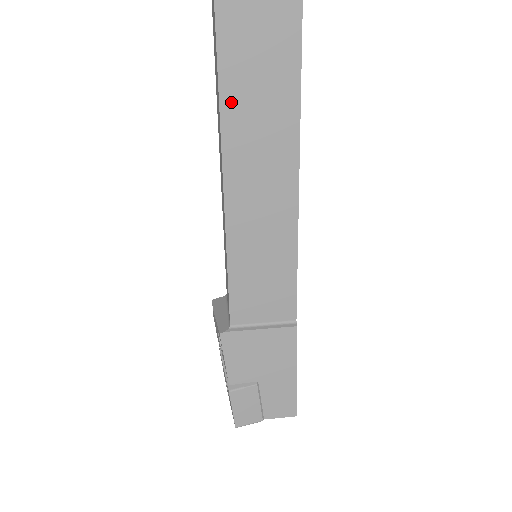
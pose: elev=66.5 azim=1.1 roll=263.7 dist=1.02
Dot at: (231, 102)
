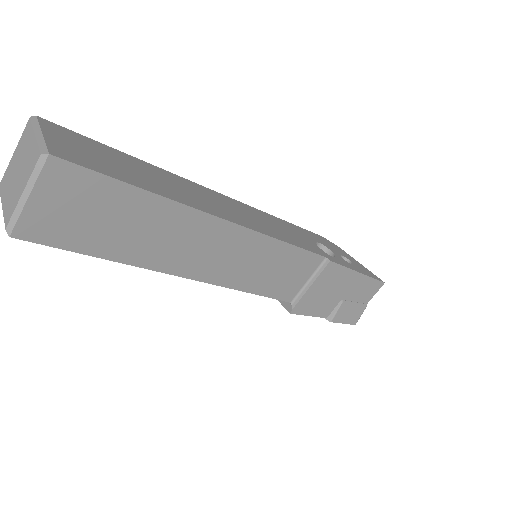
Dot at: (129, 254)
